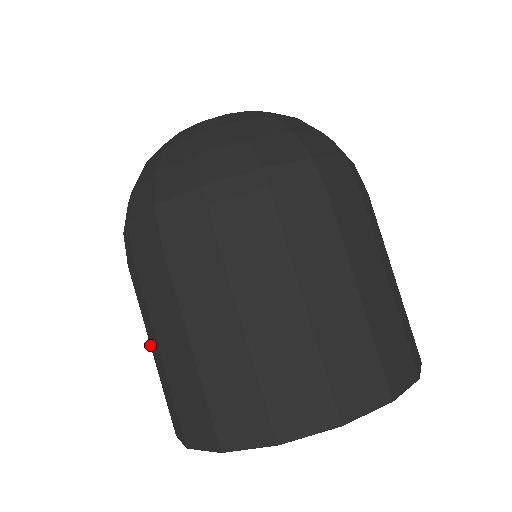
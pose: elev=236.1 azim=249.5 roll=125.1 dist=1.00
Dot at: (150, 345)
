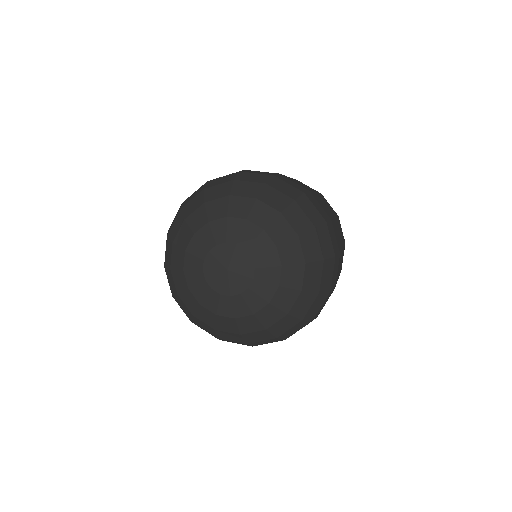
Dot at: occluded
